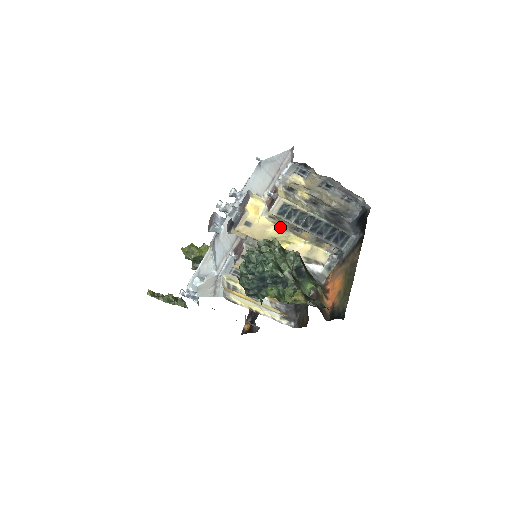
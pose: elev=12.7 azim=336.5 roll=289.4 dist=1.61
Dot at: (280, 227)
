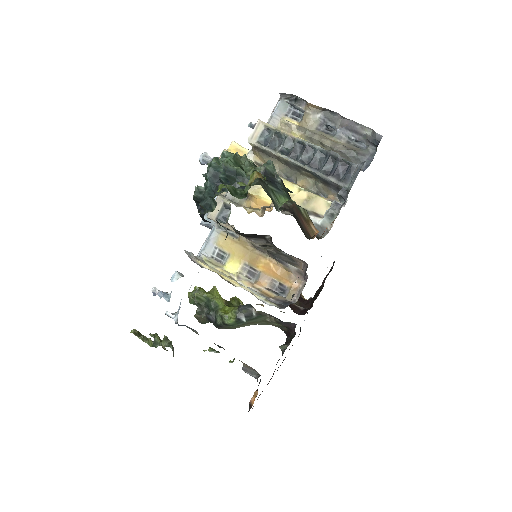
Dot at: occluded
